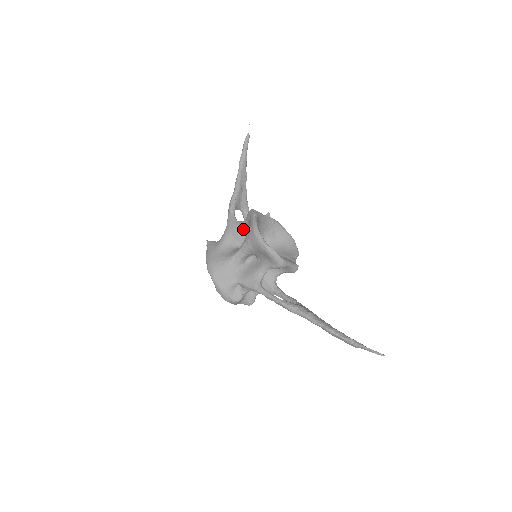
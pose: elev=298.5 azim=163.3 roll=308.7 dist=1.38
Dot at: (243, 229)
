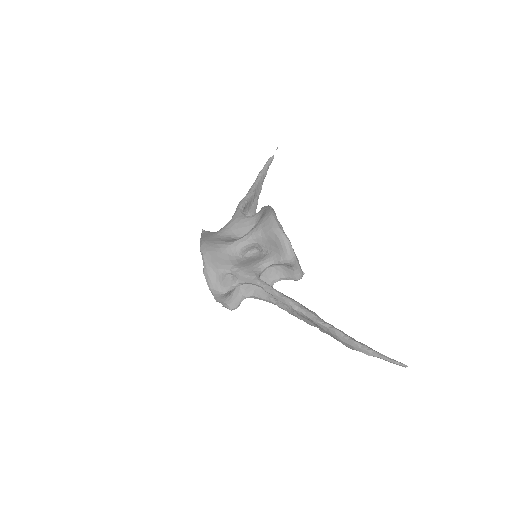
Dot at: (252, 222)
